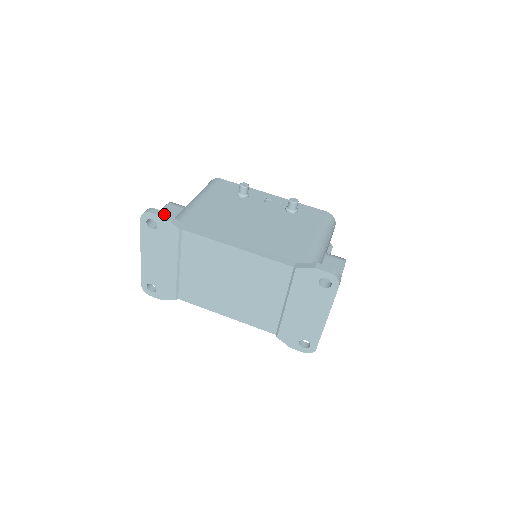
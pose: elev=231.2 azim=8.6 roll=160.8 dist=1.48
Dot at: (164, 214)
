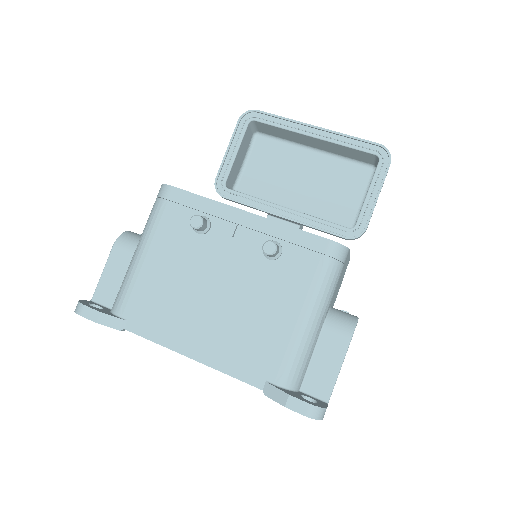
Dot at: (95, 316)
